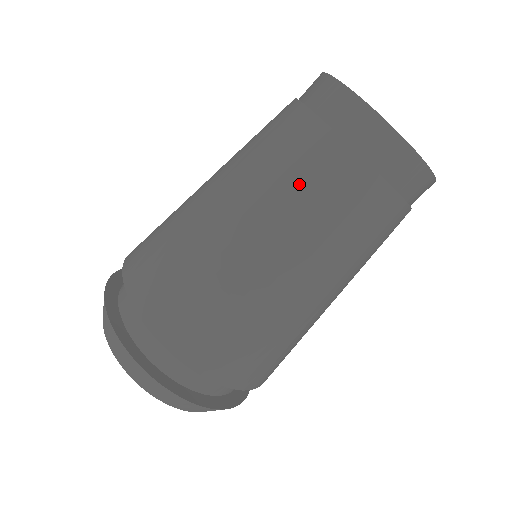
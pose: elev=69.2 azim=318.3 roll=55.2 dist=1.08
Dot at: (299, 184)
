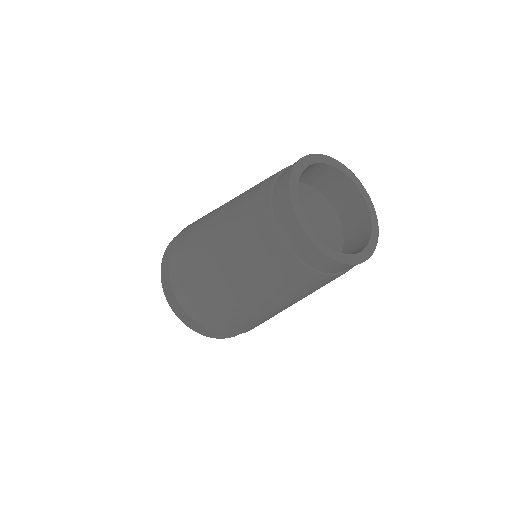
Dot at: (278, 281)
